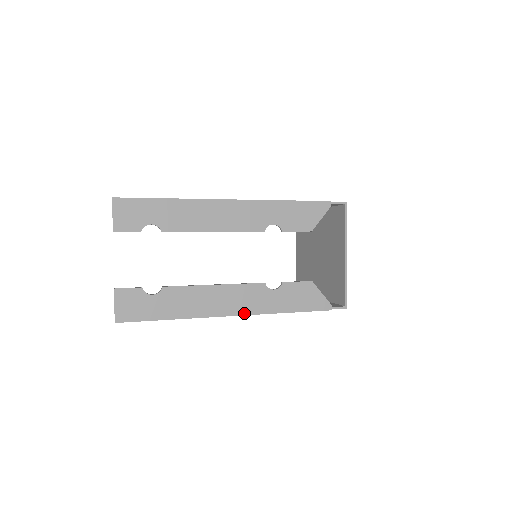
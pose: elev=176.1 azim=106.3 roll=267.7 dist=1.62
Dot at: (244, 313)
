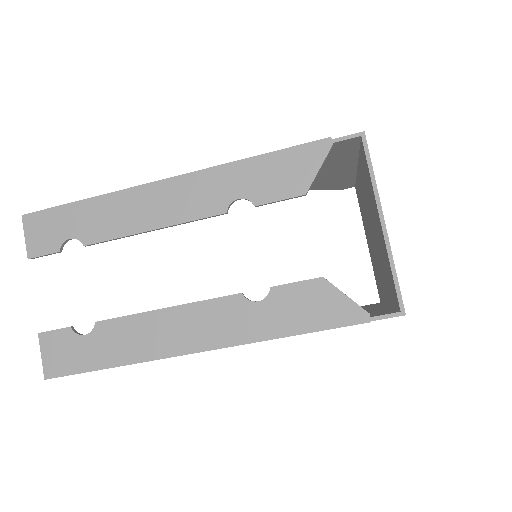
Dot at: (216, 346)
